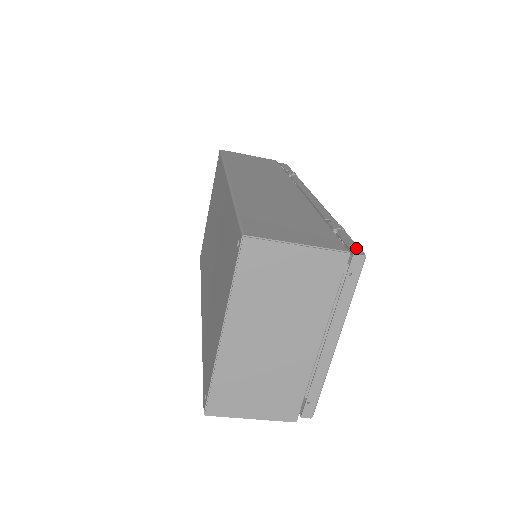
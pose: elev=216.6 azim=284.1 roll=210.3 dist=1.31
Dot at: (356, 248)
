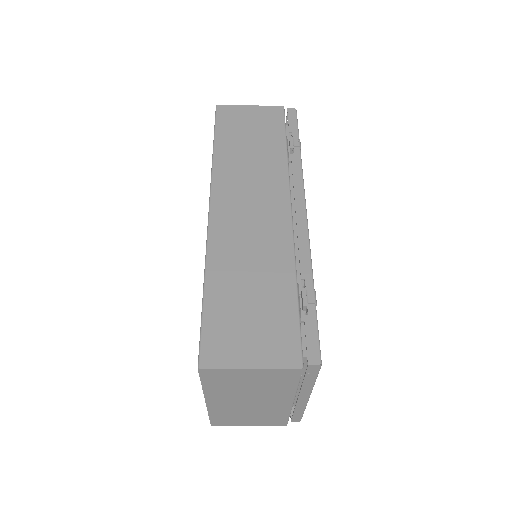
Dot at: (315, 351)
